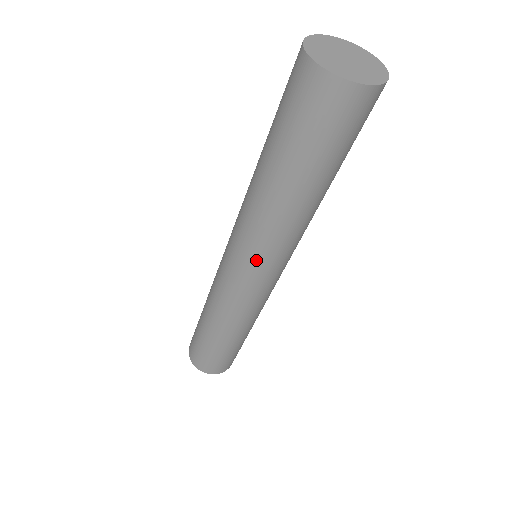
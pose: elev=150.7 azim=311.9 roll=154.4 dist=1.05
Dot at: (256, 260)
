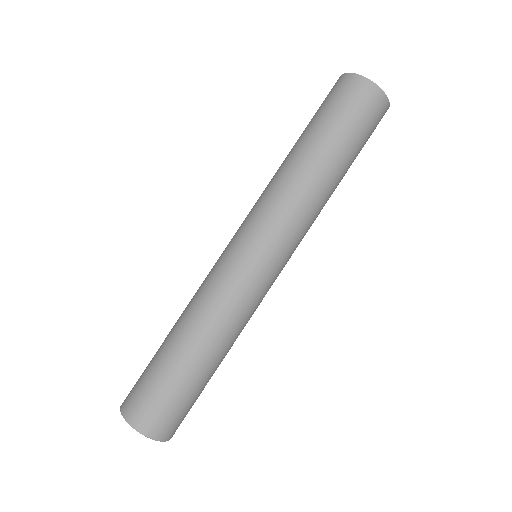
Dot at: (281, 238)
